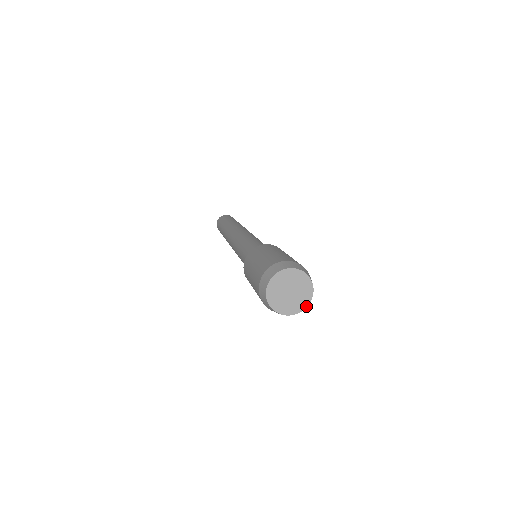
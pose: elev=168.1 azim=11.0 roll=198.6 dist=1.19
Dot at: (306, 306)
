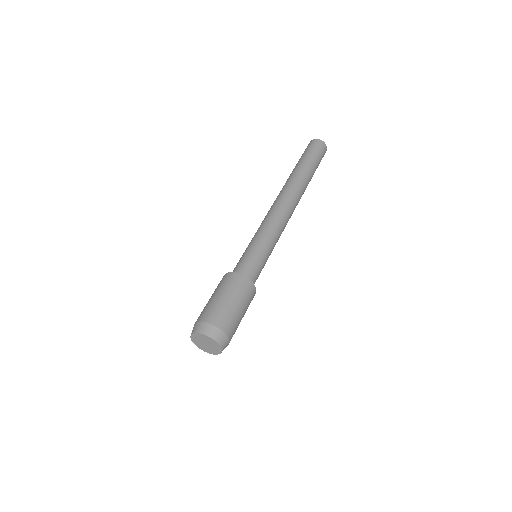
Dot at: (209, 353)
